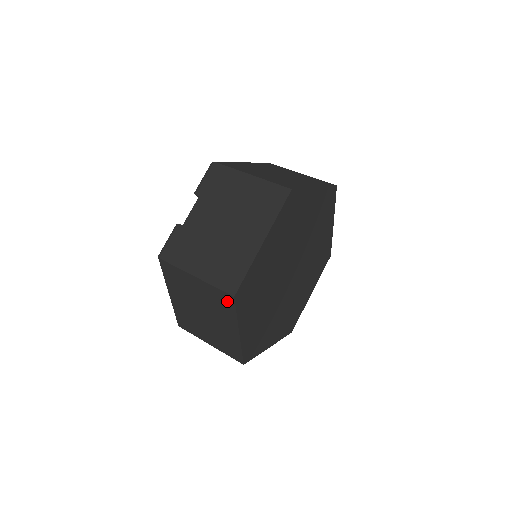
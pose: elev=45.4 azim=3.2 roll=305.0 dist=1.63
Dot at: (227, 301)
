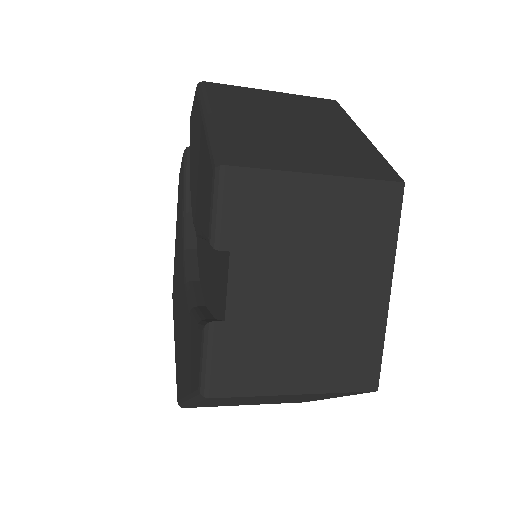
Dot at: occluded
